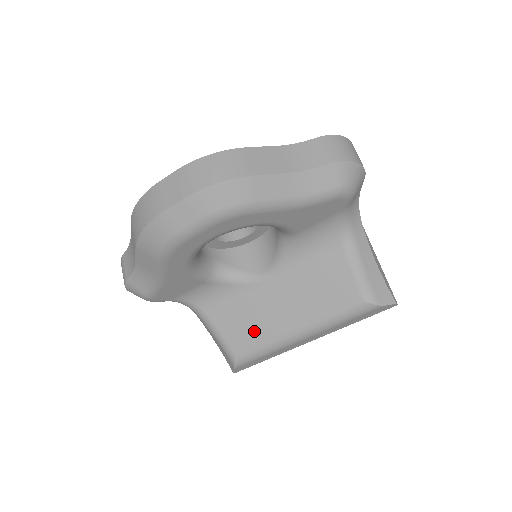
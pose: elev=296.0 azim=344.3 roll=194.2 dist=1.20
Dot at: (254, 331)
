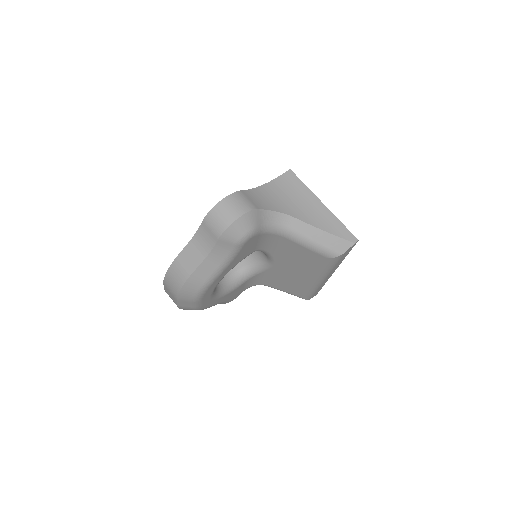
Dot at: (296, 286)
